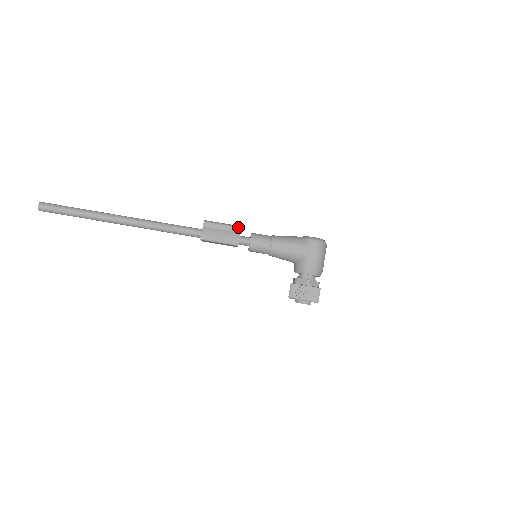
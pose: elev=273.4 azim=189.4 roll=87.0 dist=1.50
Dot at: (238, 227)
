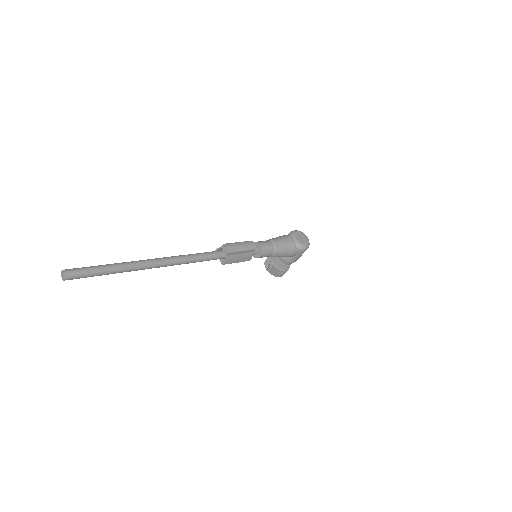
Dot at: (254, 249)
